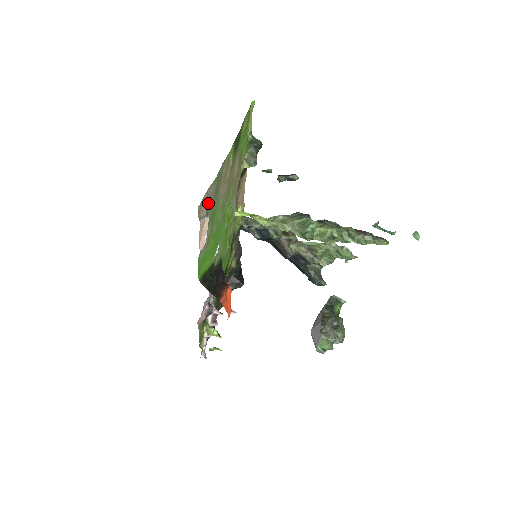
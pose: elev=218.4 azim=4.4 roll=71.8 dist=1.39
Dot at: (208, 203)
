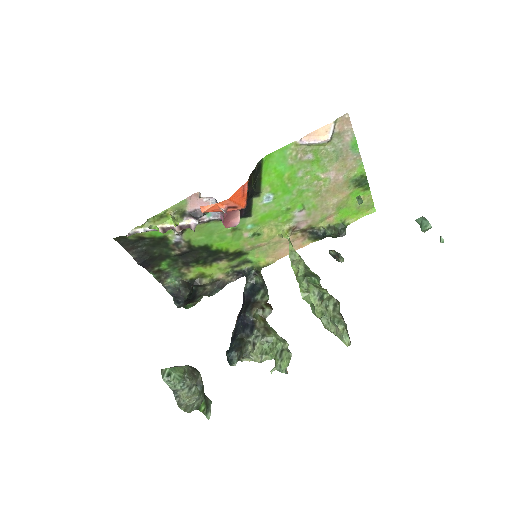
Dot at: (338, 138)
